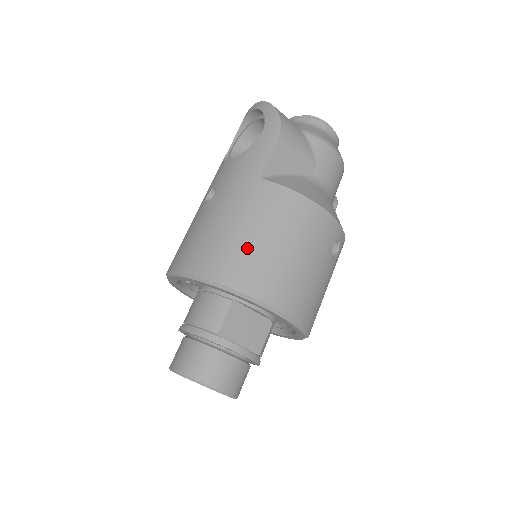
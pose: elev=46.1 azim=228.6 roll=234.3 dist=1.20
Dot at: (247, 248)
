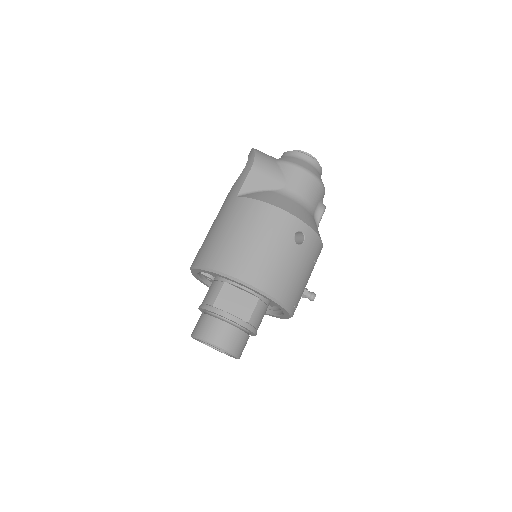
Dot at: (223, 242)
